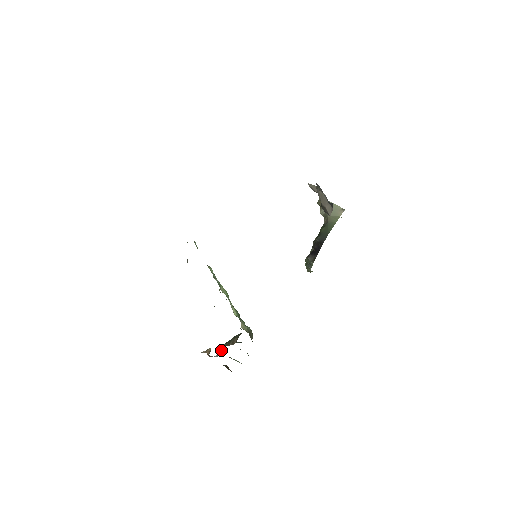
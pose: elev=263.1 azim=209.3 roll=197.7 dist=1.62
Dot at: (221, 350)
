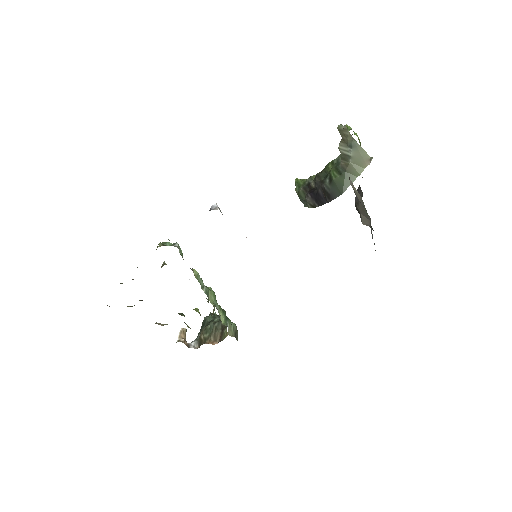
Dot at: (201, 341)
